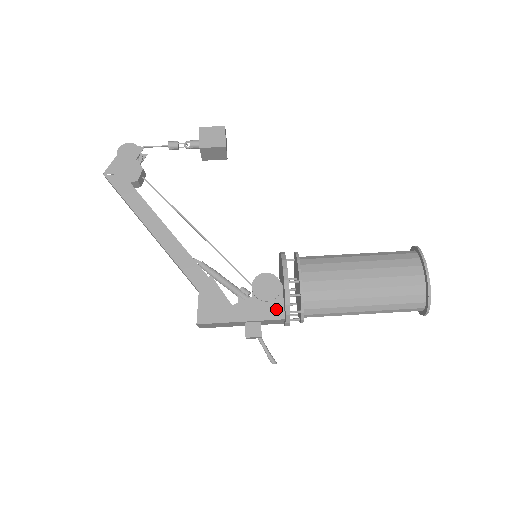
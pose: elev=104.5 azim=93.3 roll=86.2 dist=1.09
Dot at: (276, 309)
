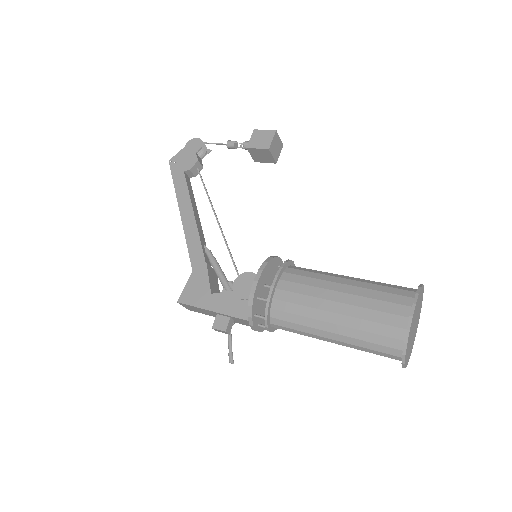
Dot at: (246, 309)
